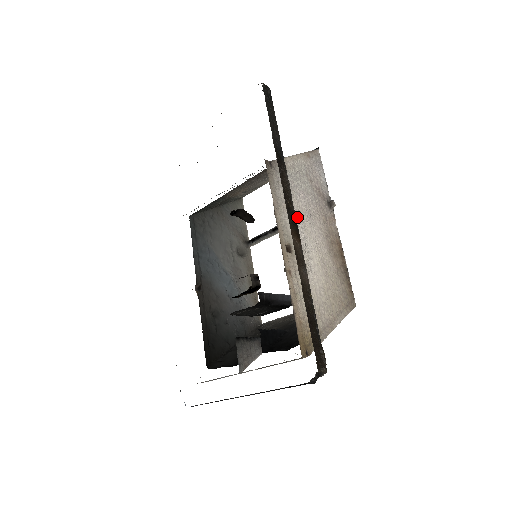
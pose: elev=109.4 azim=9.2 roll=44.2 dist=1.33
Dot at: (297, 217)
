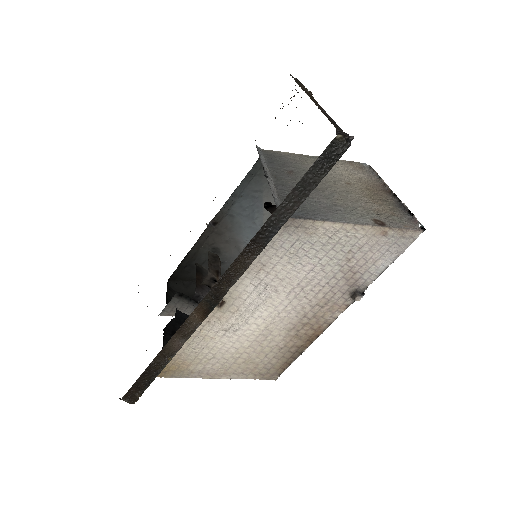
Dot at: (270, 284)
